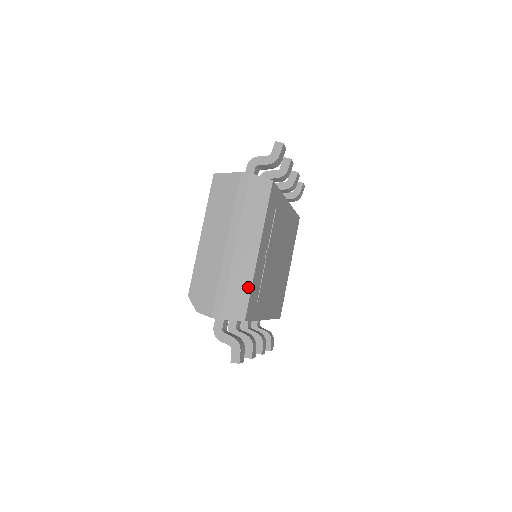
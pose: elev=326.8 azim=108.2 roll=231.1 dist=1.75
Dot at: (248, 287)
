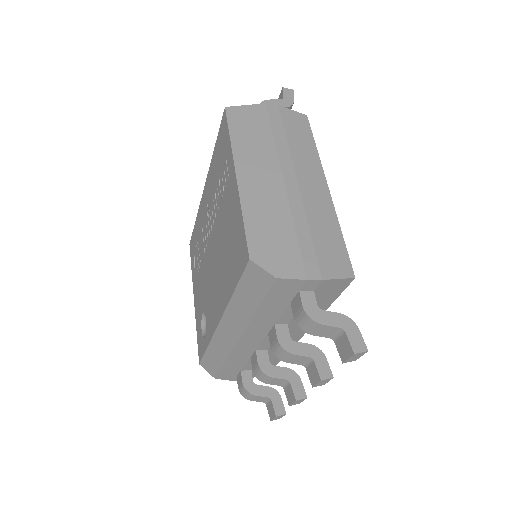
Dot at: (337, 231)
